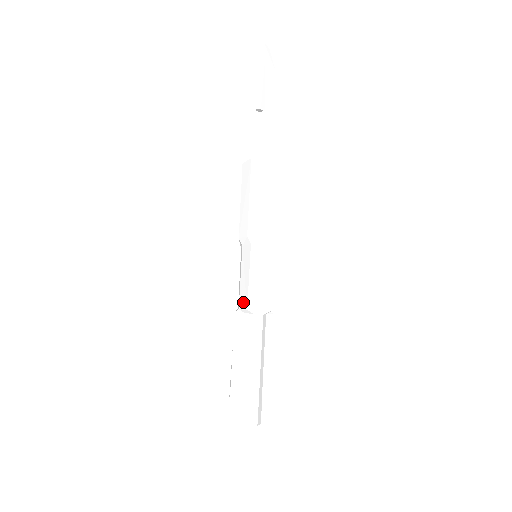
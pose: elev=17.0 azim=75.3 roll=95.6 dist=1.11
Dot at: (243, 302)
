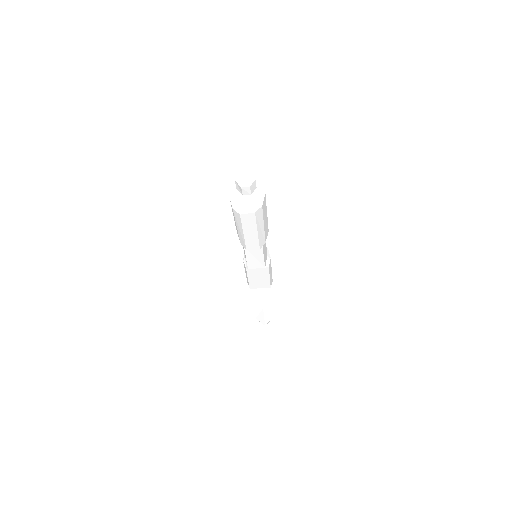
Dot at: occluded
